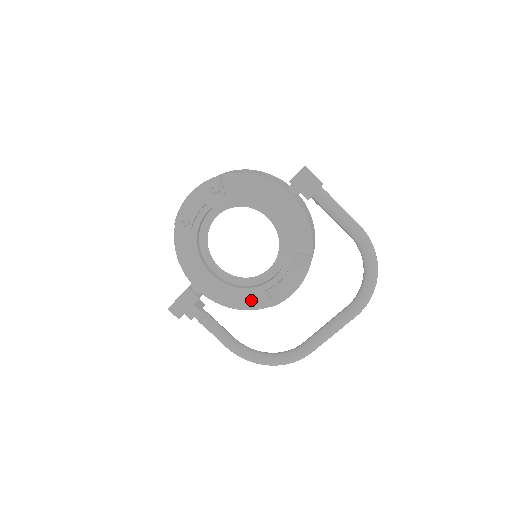
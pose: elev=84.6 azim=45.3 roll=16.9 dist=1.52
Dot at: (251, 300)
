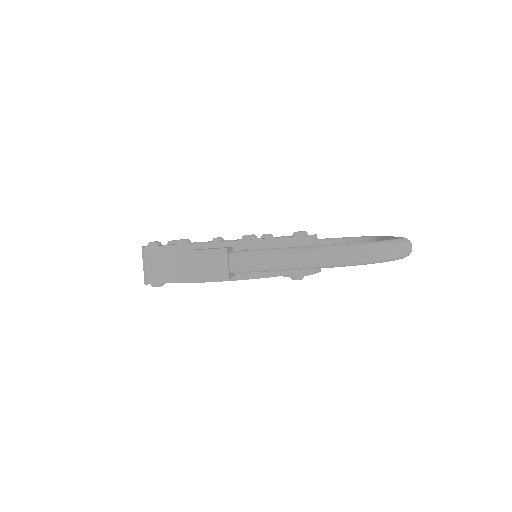
Dot at: occluded
